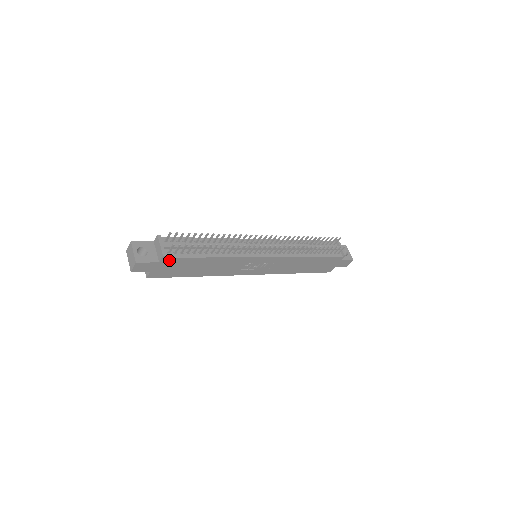
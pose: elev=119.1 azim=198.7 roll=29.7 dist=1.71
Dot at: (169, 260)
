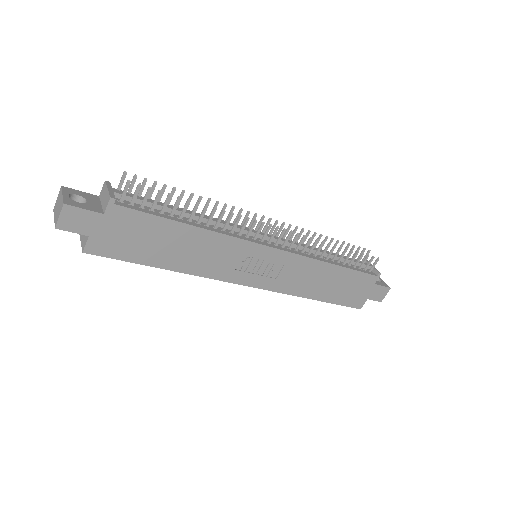
Dot at: (121, 213)
